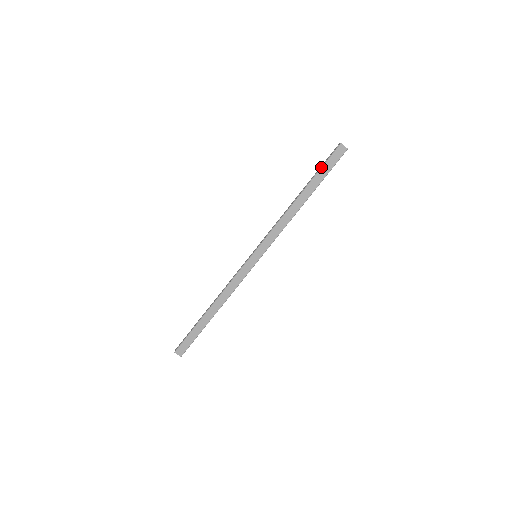
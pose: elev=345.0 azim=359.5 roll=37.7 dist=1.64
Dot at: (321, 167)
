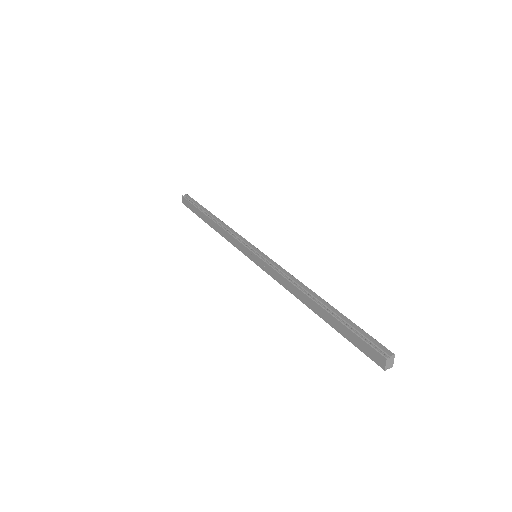
Dot at: (350, 328)
